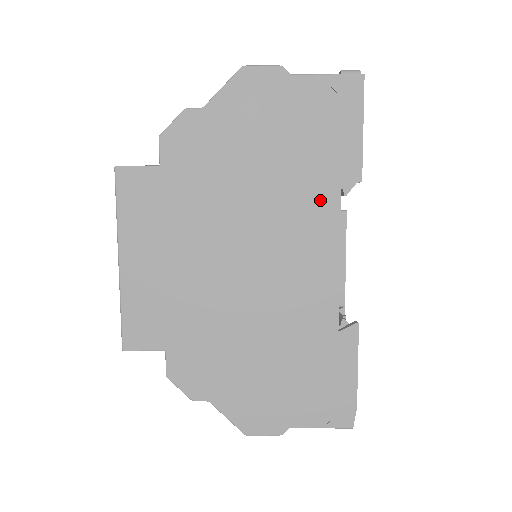
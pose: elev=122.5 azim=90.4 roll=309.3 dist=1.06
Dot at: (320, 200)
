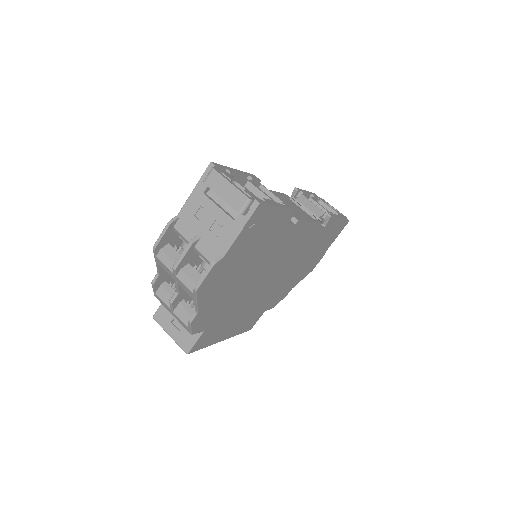
Dot at: (283, 237)
